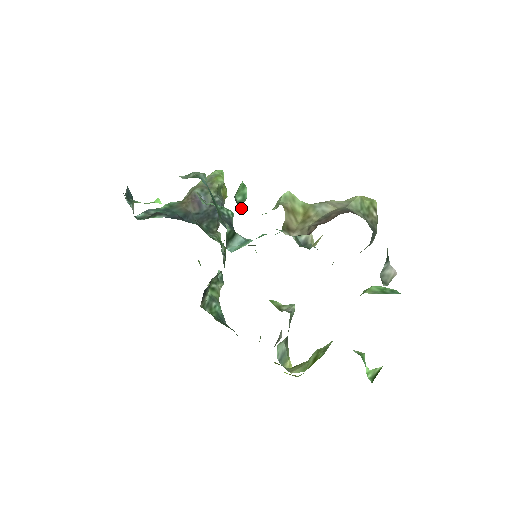
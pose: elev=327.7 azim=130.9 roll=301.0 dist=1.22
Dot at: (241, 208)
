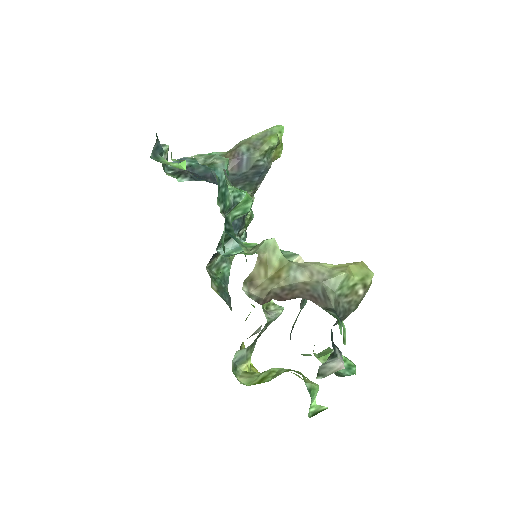
Dot at: (228, 231)
